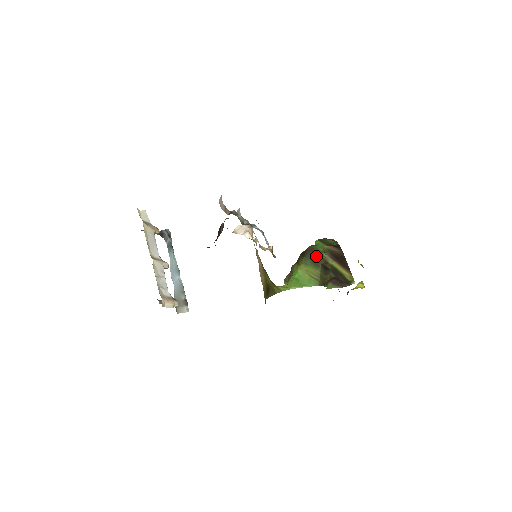
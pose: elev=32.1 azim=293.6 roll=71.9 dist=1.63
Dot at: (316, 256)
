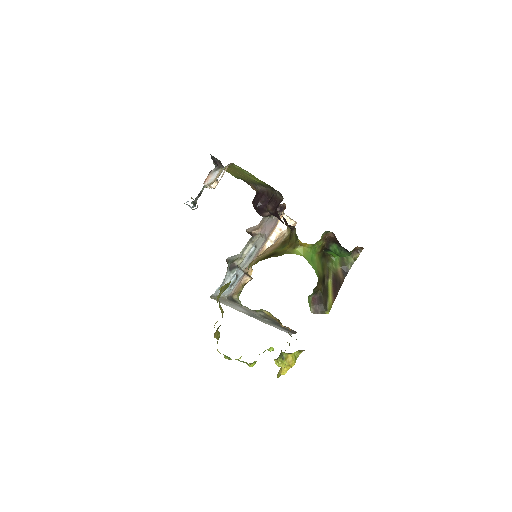
Dot at: (326, 267)
